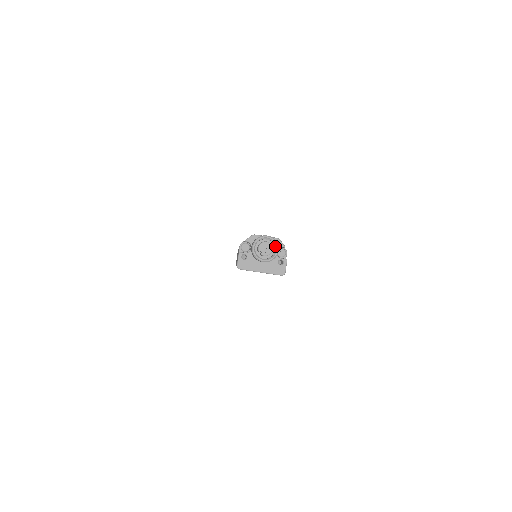
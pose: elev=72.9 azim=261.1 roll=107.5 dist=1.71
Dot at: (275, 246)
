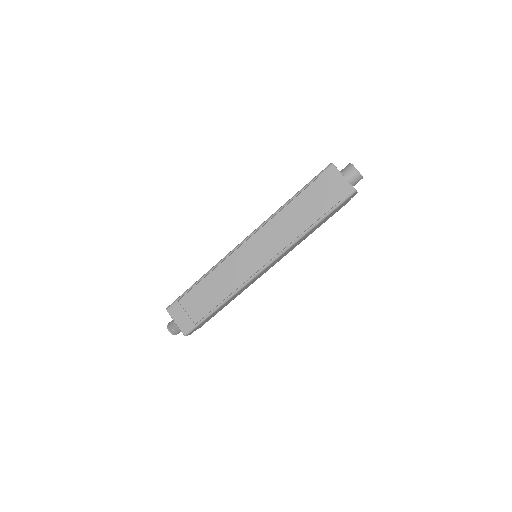
Dot at: occluded
